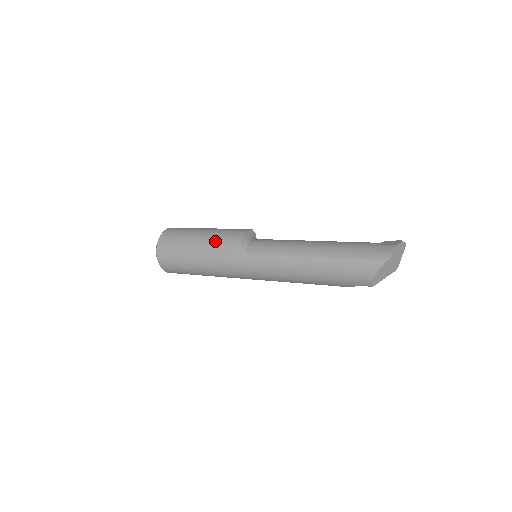
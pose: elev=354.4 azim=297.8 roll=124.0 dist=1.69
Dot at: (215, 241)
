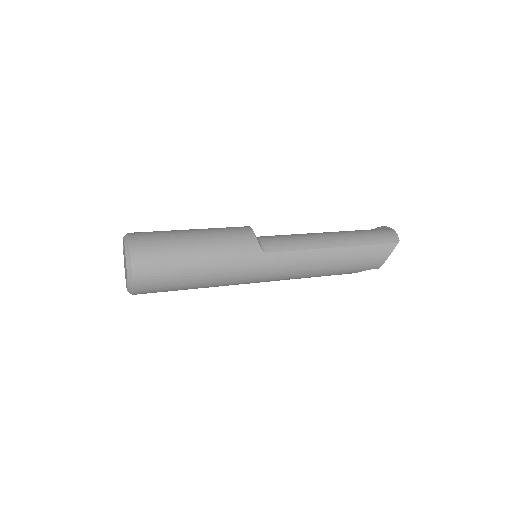
Dot at: (221, 243)
